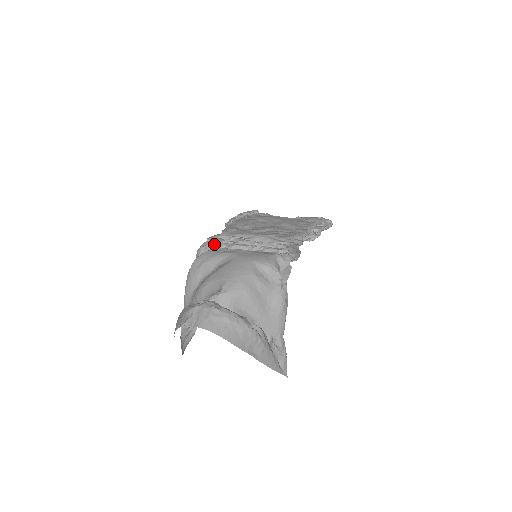
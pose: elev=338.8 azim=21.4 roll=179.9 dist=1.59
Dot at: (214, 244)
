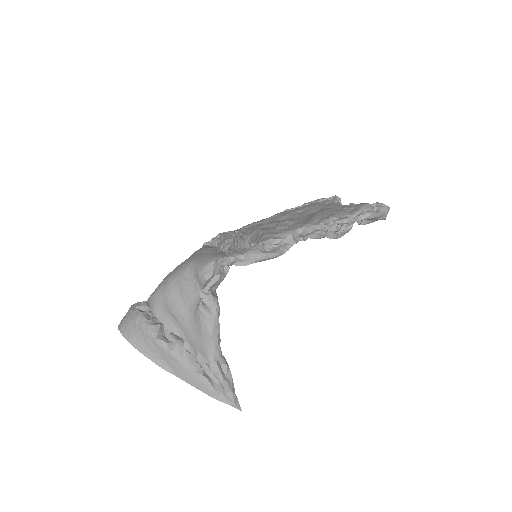
Dot at: occluded
